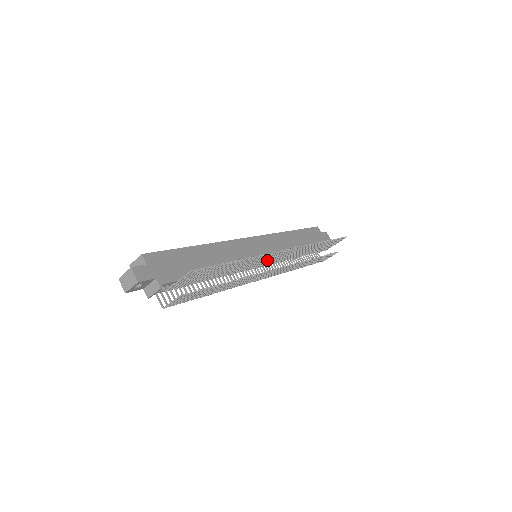
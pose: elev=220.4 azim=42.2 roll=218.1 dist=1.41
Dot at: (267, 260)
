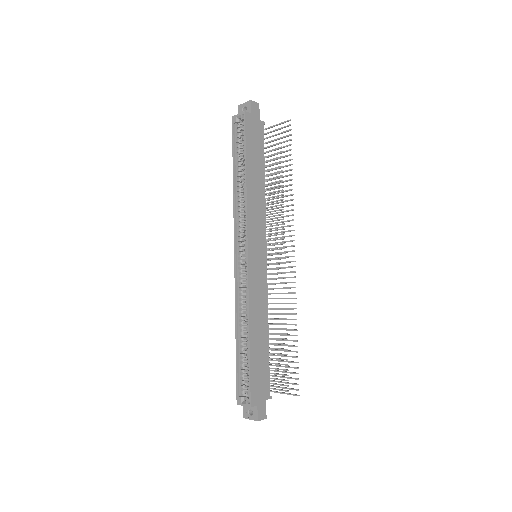
Dot at: occluded
